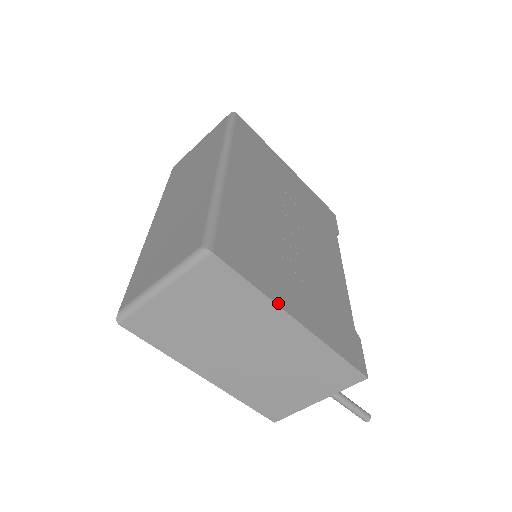
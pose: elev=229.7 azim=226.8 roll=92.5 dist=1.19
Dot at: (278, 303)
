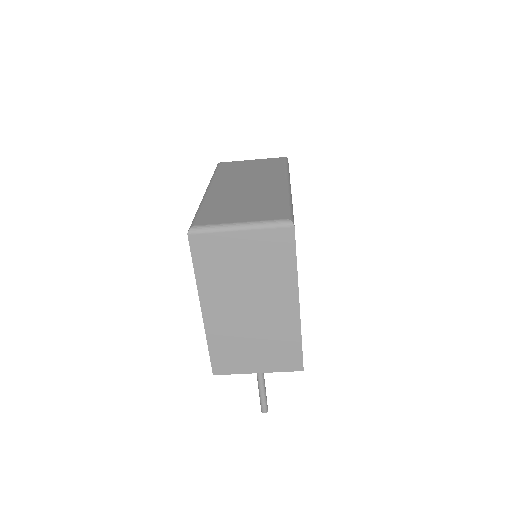
Dot at: occluded
